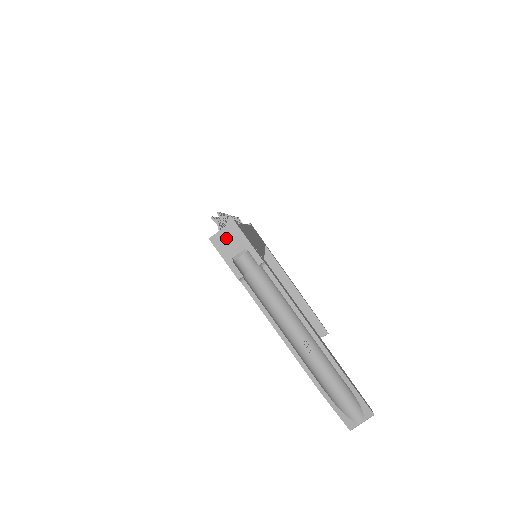
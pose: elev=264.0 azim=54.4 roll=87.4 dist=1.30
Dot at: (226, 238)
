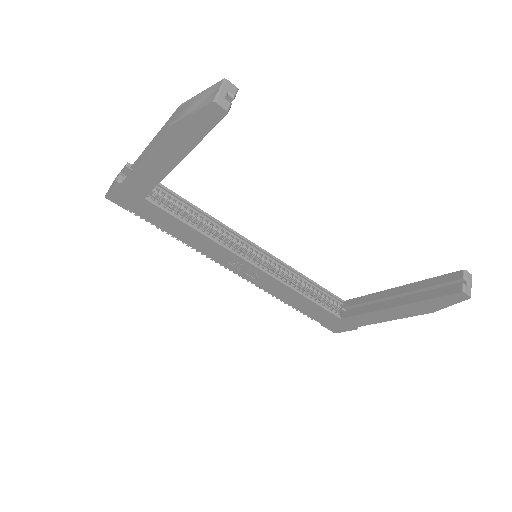
Dot at: (111, 186)
